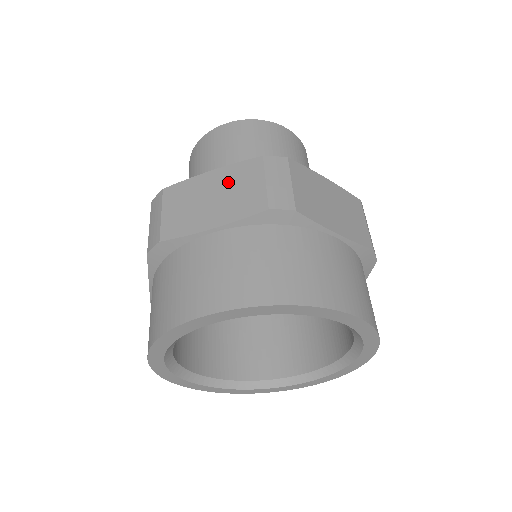
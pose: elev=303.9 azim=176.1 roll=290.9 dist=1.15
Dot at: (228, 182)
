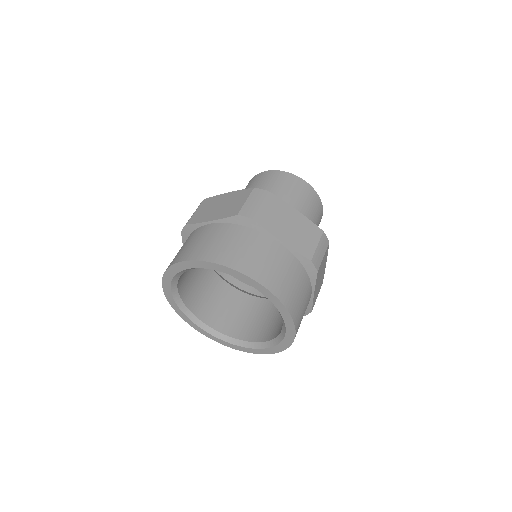
Dot at: (231, 199)
